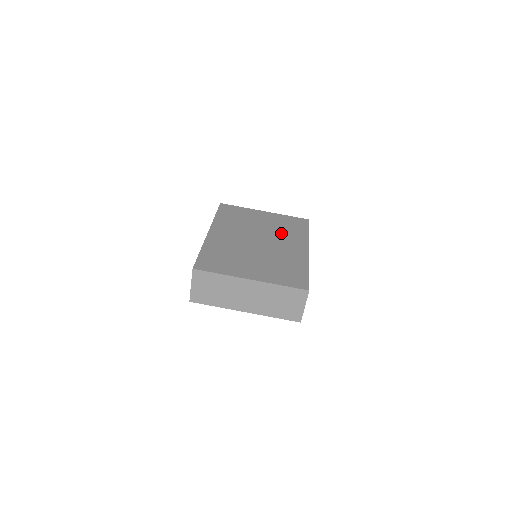
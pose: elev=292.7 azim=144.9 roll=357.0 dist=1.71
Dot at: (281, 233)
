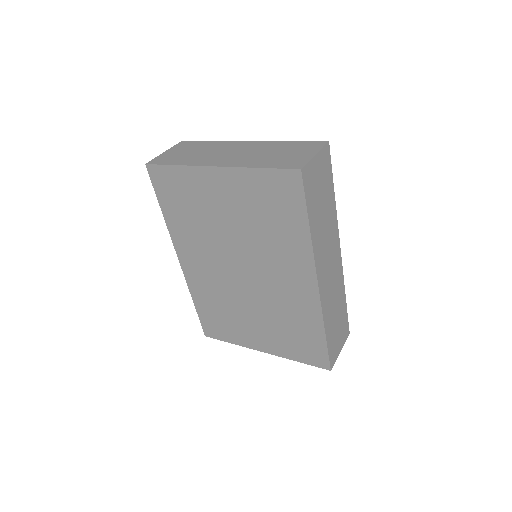
Dot at: (264, 243)
